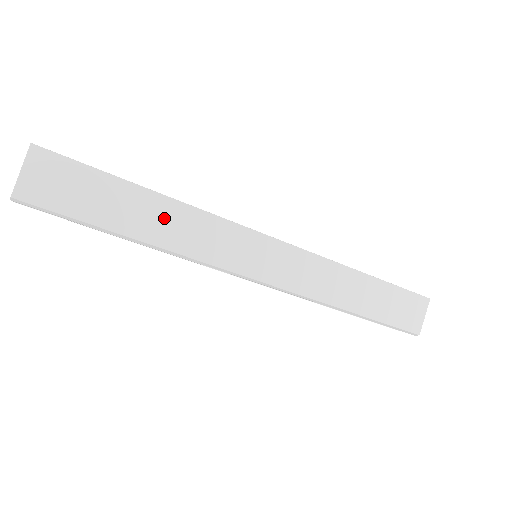
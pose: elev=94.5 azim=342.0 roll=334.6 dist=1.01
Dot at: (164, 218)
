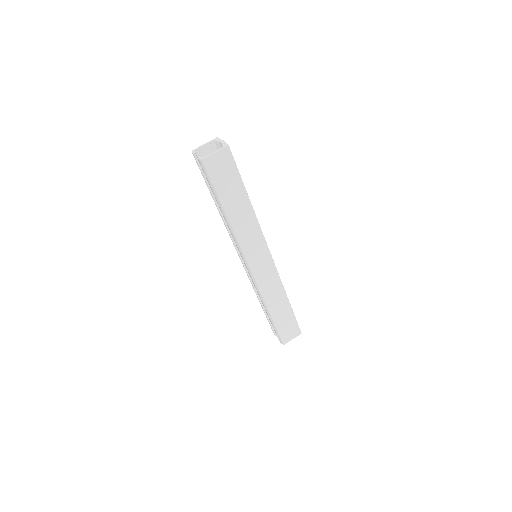
Dot at: (243, 214)
